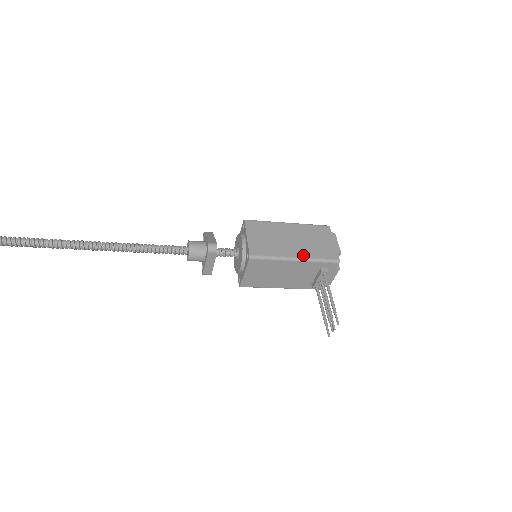
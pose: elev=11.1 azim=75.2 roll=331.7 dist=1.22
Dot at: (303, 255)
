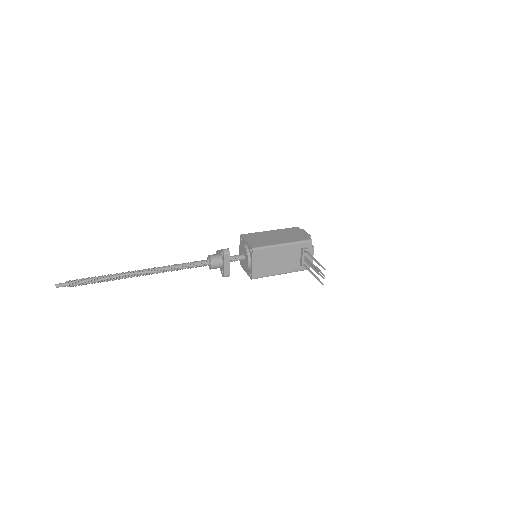
Dot at: (287, 241)
